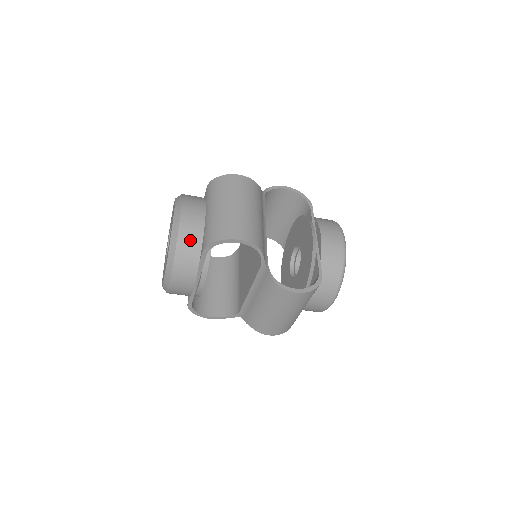
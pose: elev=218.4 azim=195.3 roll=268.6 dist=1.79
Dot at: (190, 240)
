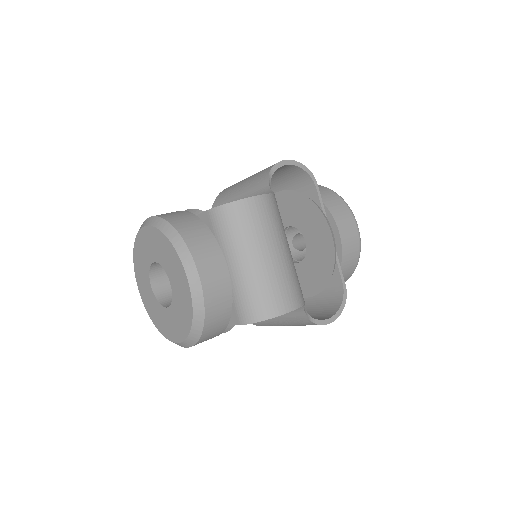
Dot at: (219, 311)
